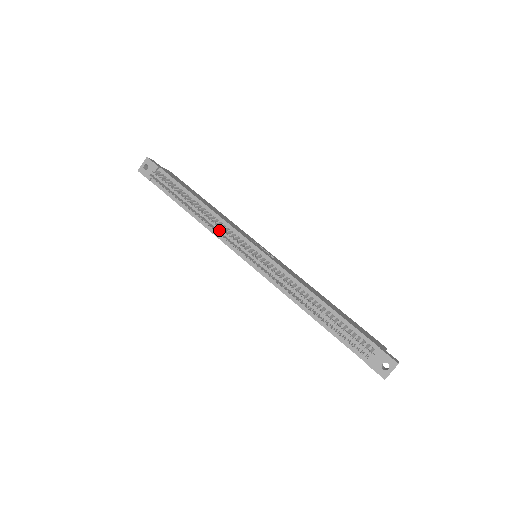
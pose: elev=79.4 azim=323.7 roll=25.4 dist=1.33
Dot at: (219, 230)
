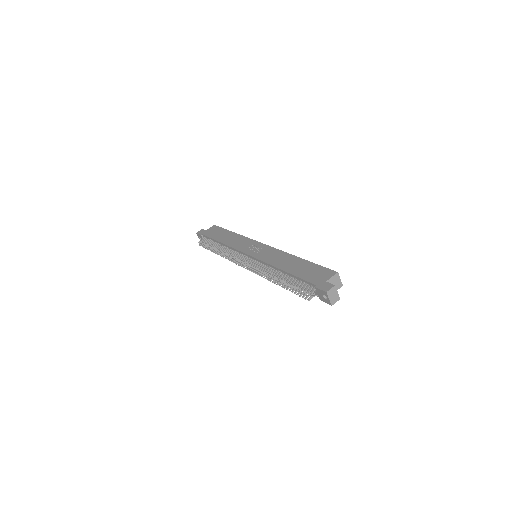
Dot at: occluded
